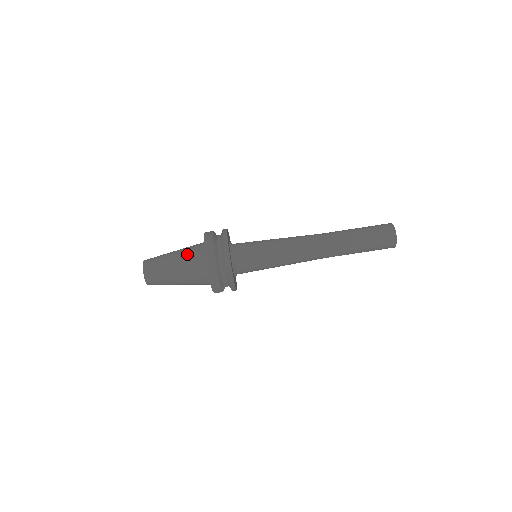
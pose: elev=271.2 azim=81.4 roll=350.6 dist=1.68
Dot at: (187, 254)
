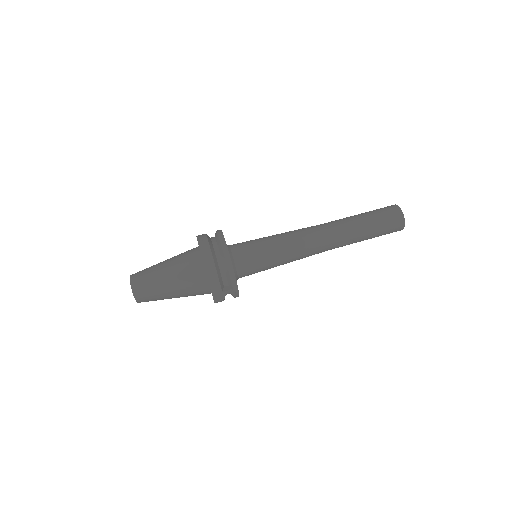
Dot at: (179, 257)
